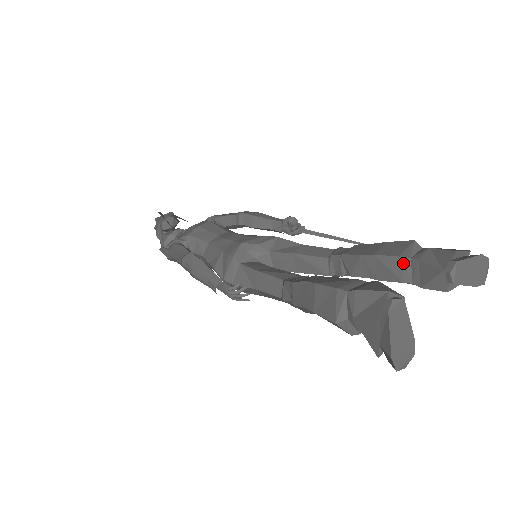
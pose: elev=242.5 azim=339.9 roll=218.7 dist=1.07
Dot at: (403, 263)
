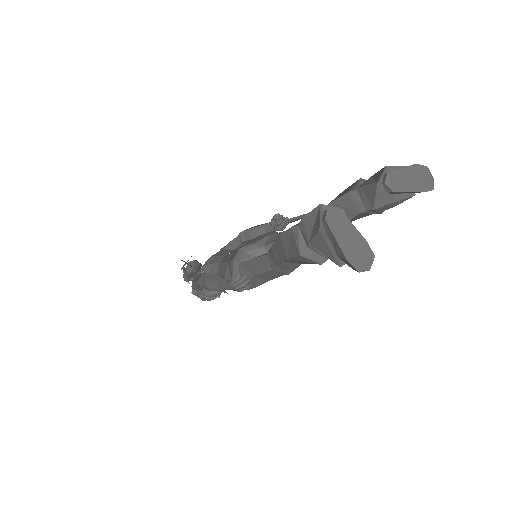
Dot at: (352, 196)
